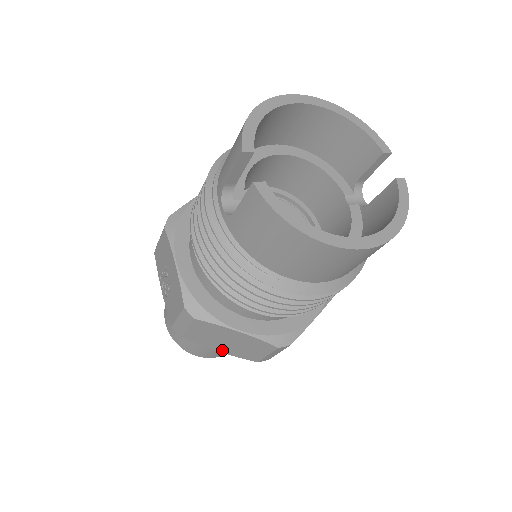
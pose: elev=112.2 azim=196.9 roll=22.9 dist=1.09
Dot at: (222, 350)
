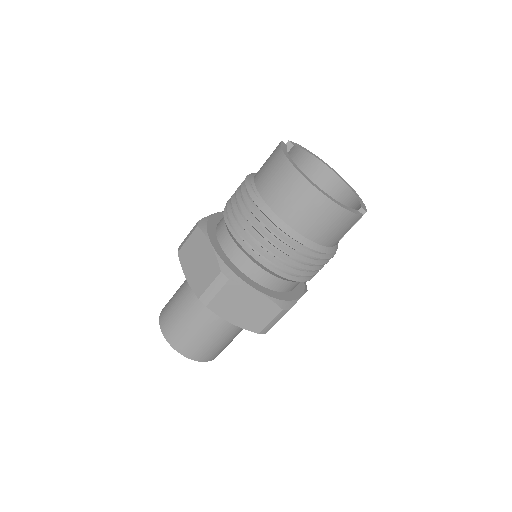
Dot at: (188, 276)
